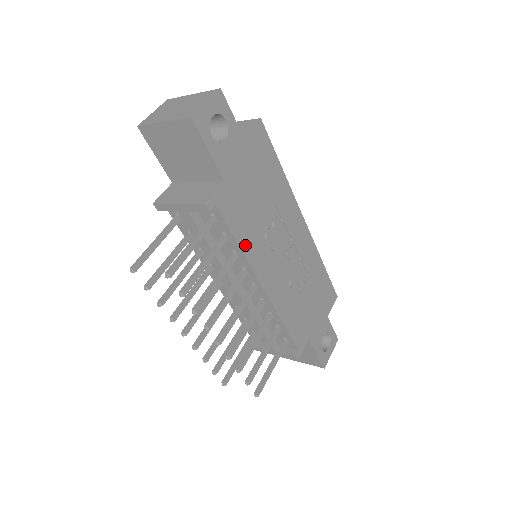
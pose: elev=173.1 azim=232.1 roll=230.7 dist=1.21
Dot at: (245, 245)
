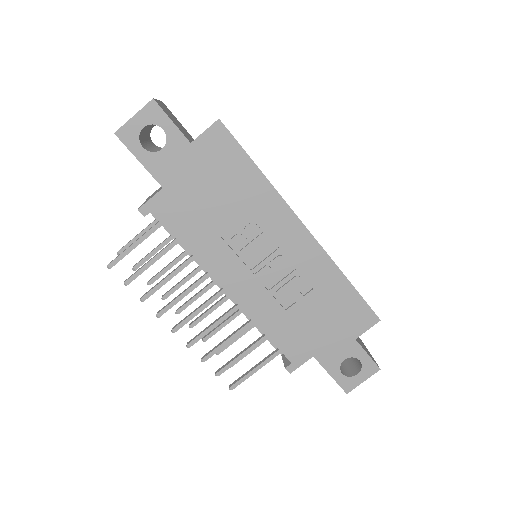
Dot at: (196, 249)
